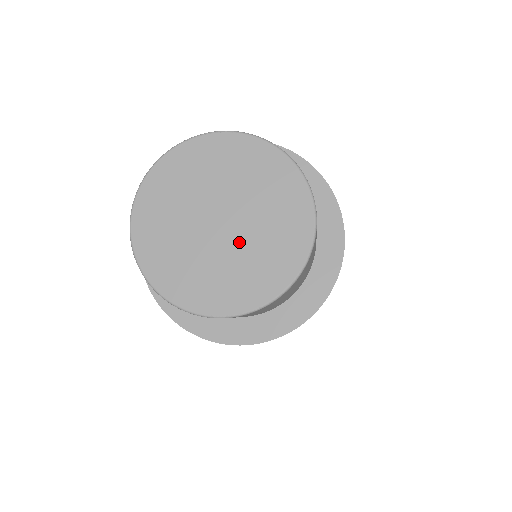
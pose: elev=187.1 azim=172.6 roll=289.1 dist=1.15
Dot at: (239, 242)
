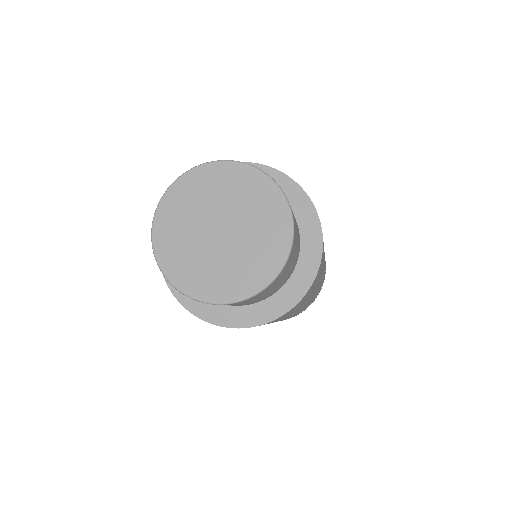
Dot at: (214, 252)
